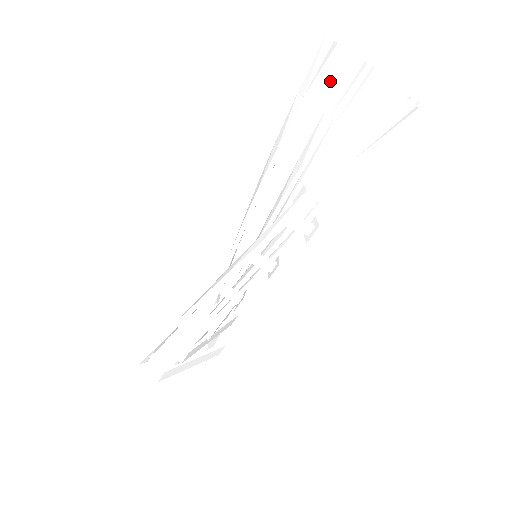
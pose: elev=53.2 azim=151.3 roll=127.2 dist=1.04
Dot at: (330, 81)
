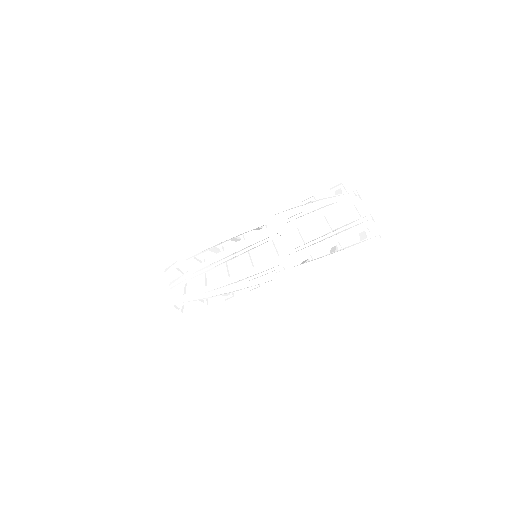
Dot at: occluded
